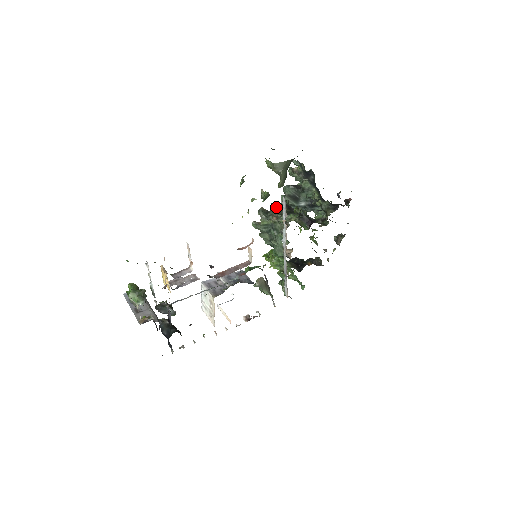
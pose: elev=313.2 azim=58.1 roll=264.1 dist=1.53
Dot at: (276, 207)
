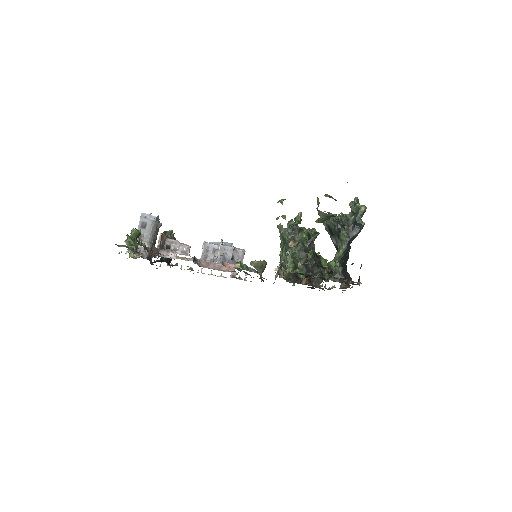
Dot at: (304, 231)
